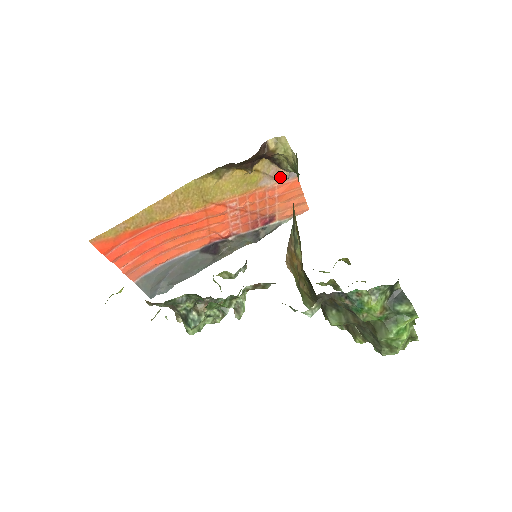
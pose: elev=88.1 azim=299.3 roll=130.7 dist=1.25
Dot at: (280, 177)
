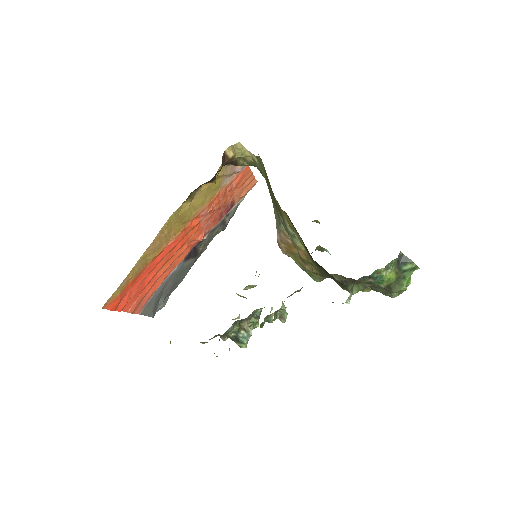
Dot at: (235, 171)
